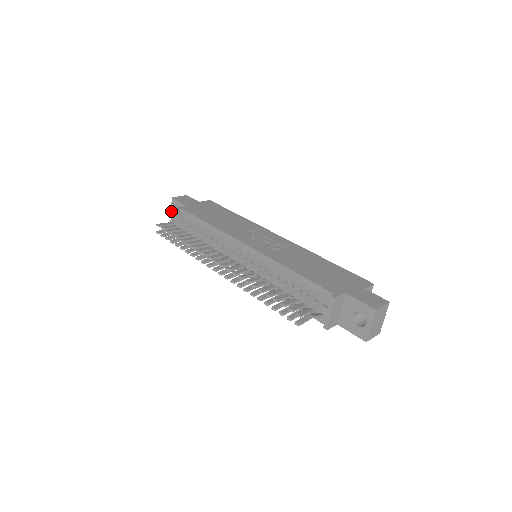
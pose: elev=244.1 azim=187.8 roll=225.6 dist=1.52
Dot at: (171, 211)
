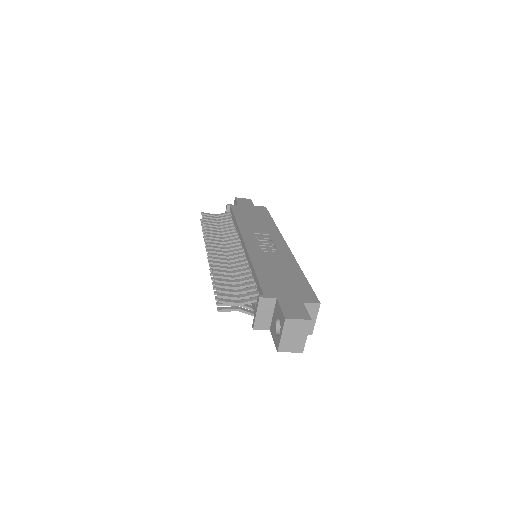
Dot at: occluded
